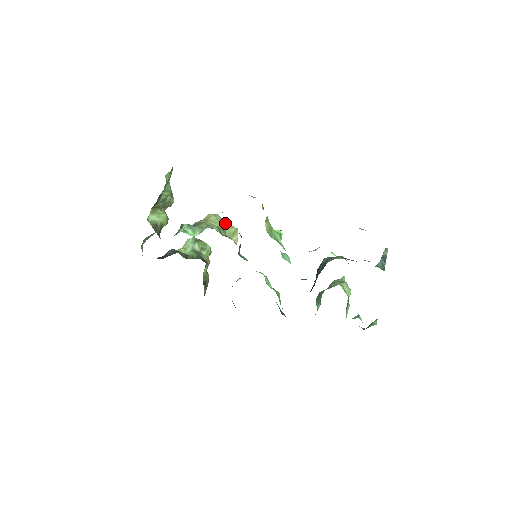
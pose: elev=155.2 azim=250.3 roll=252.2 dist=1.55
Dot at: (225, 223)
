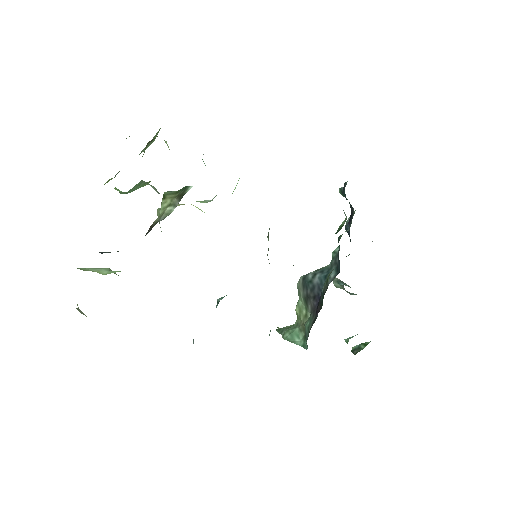
Dot at: occluded
